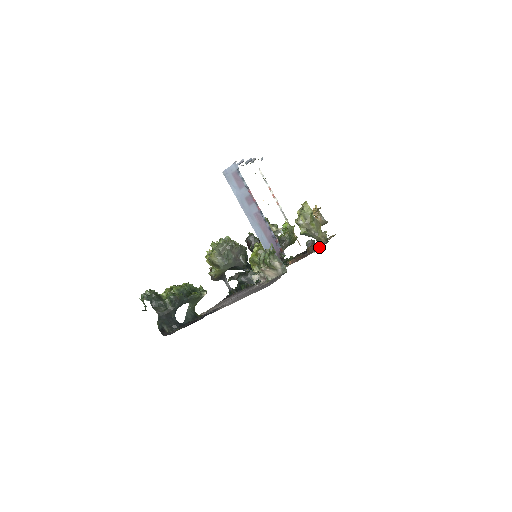
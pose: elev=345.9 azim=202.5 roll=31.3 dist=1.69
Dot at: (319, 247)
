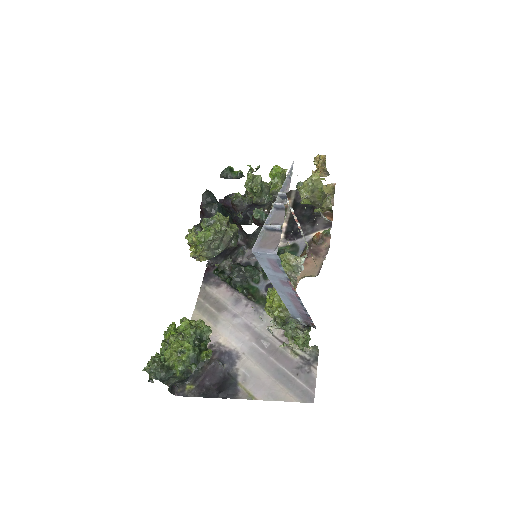
Dot at: (327, 237)
